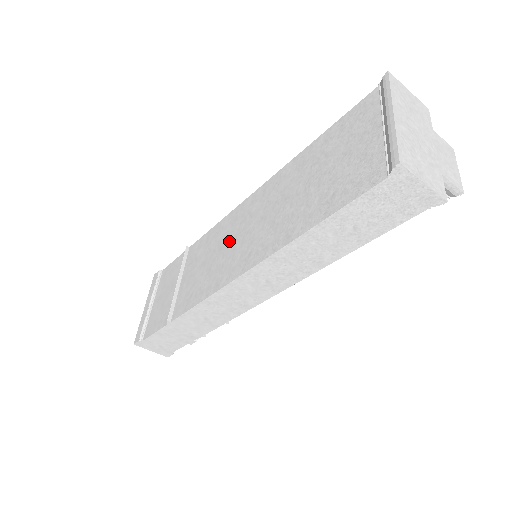
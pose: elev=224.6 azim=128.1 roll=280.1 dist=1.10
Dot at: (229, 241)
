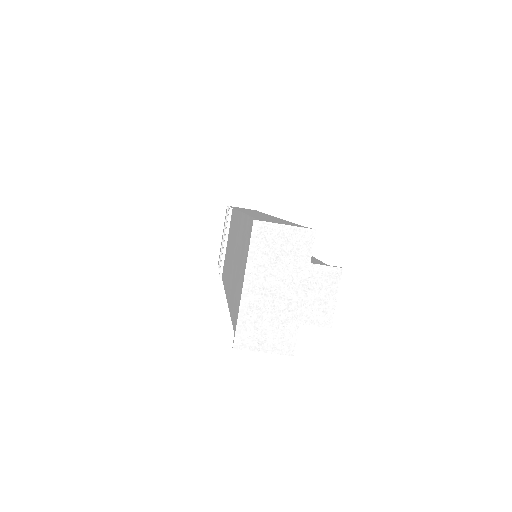
Dot at: (232, 247)
